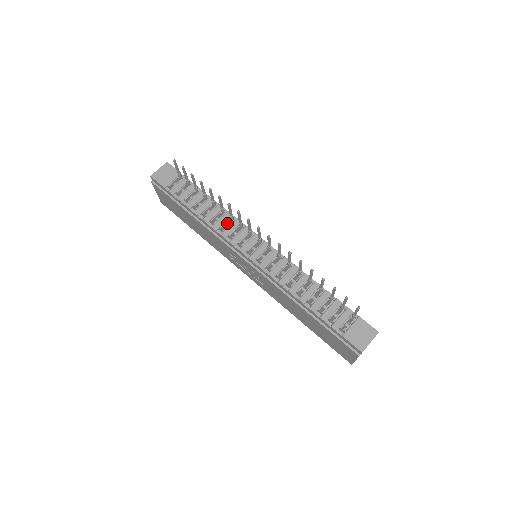
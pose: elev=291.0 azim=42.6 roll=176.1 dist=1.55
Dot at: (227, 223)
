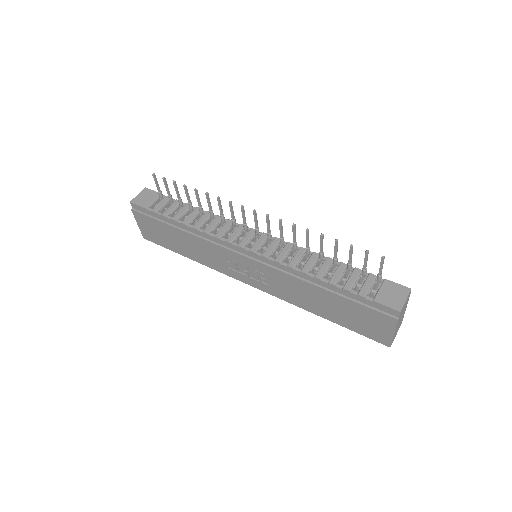
Dot at: (219, 227)
